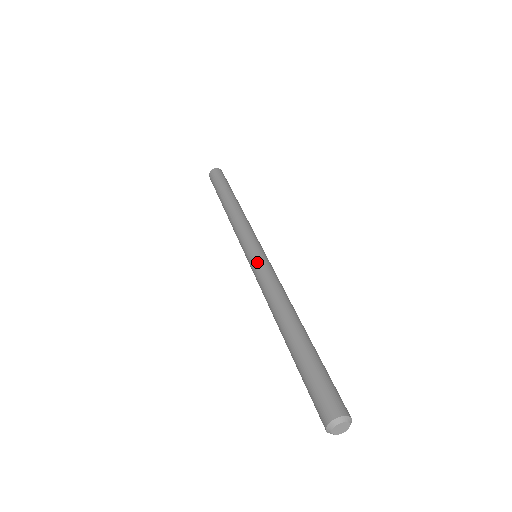
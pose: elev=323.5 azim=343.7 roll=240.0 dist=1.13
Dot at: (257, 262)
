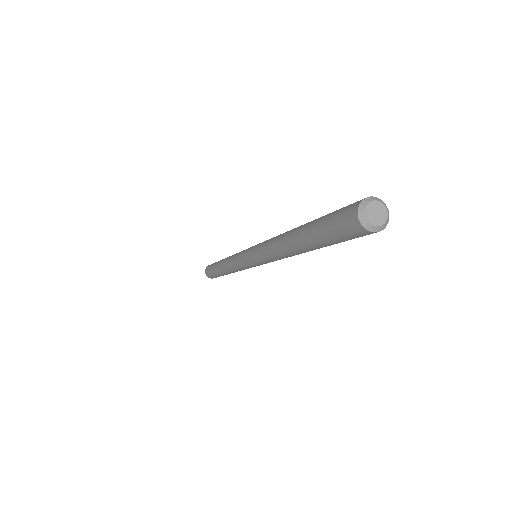
Dot at: (257, 244)
